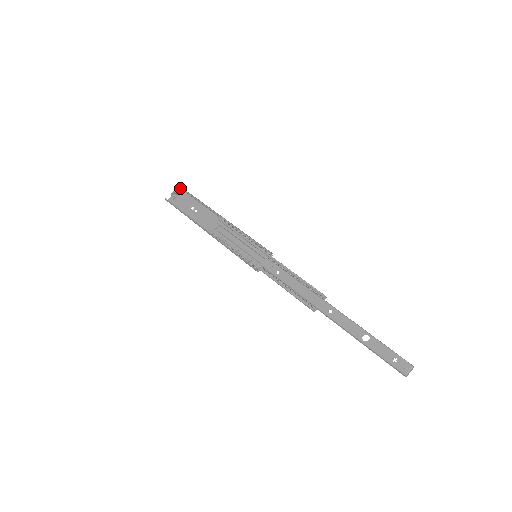
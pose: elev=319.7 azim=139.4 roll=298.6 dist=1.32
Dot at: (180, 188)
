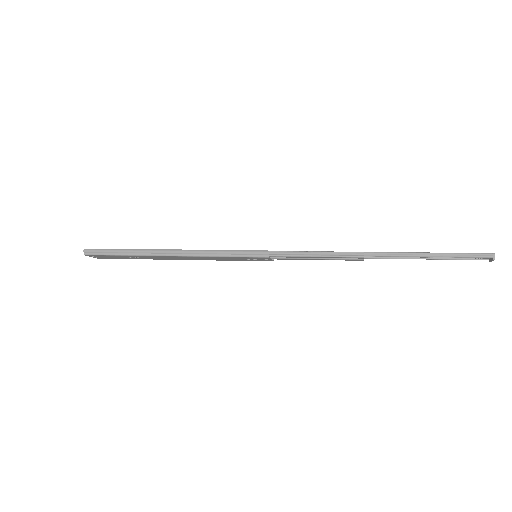
Dot at: occluded
